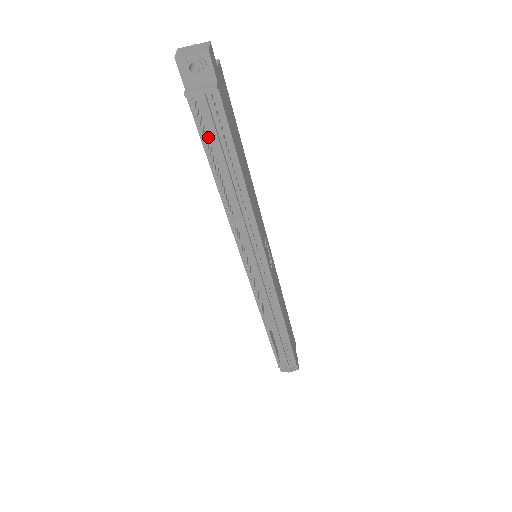
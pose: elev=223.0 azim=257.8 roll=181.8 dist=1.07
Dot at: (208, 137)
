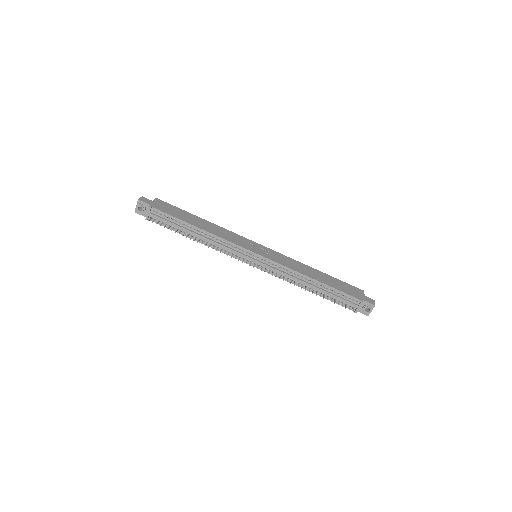
Dot at: (169, 225)
